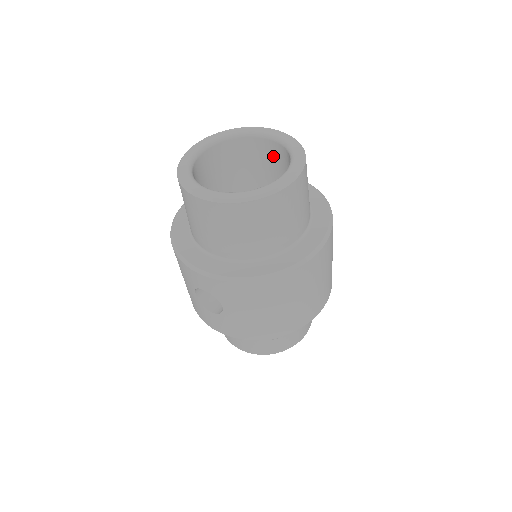
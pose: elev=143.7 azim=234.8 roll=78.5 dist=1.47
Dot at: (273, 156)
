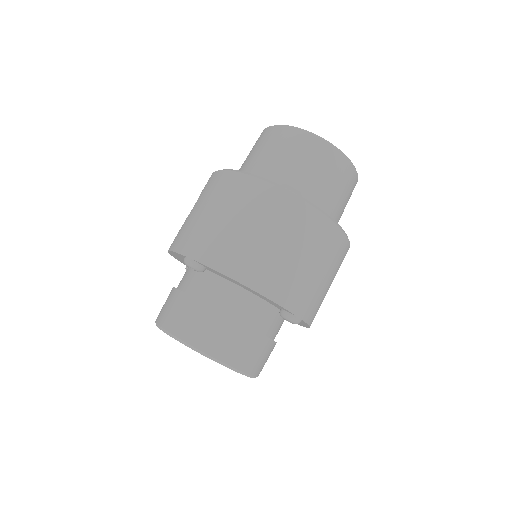
Dot at: occluded
